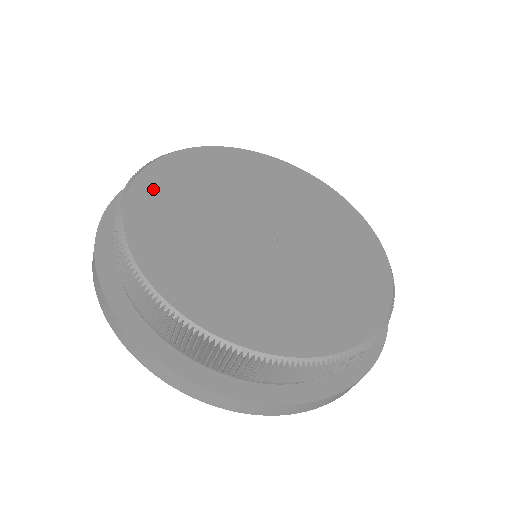
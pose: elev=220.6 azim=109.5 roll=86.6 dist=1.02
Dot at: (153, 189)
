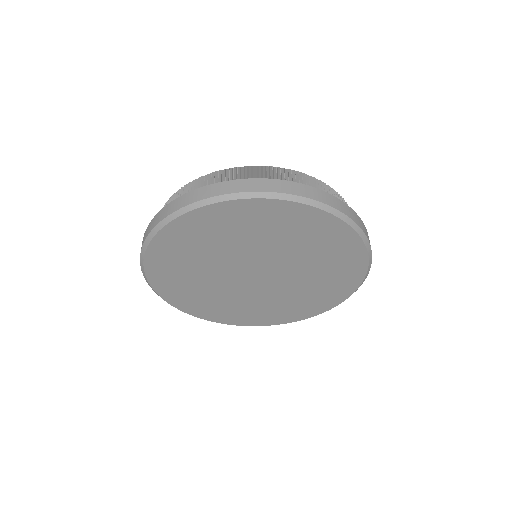
Dot at: occluded
